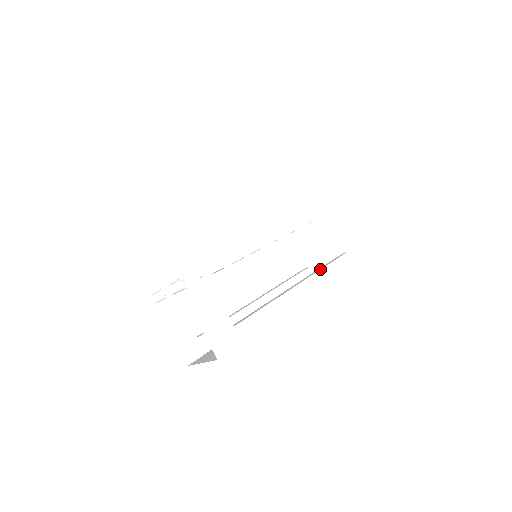
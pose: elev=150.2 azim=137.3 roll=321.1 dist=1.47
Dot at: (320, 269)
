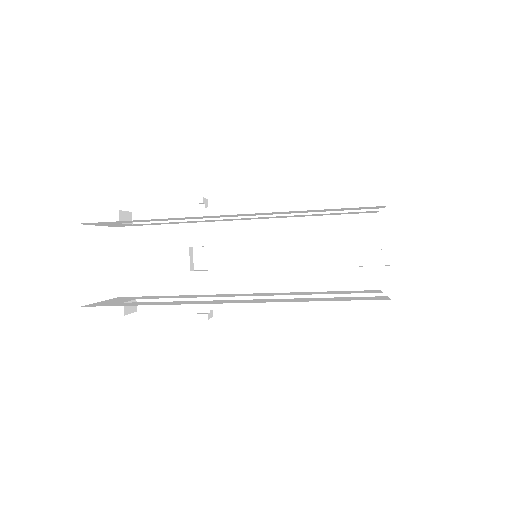
Dot at: occluded
